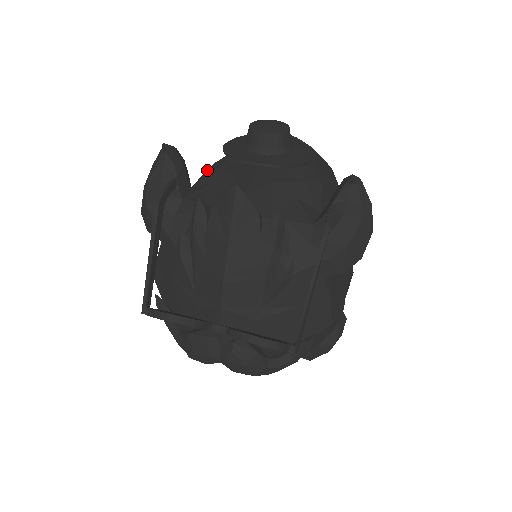
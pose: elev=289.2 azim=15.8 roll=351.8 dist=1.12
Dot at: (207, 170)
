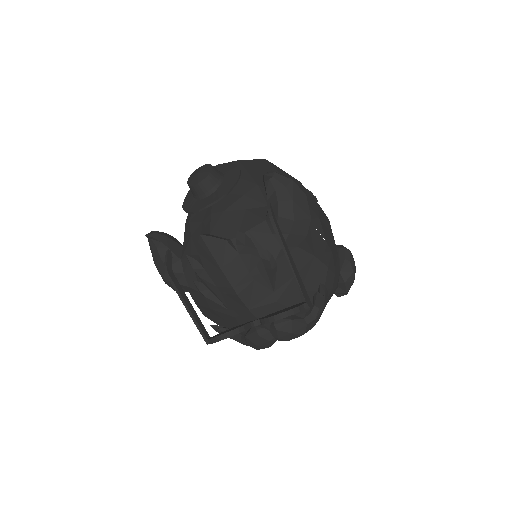
Dot at: (185, 228)
